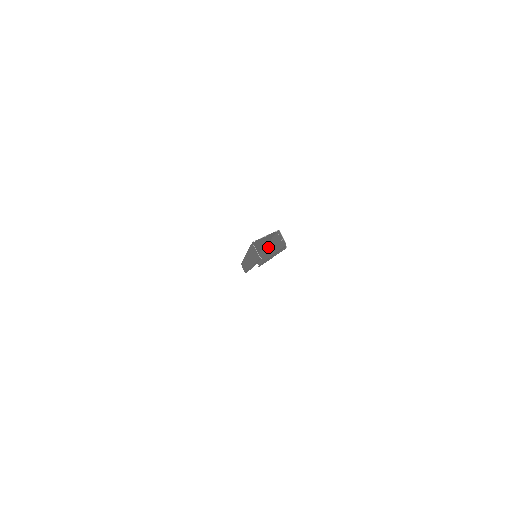
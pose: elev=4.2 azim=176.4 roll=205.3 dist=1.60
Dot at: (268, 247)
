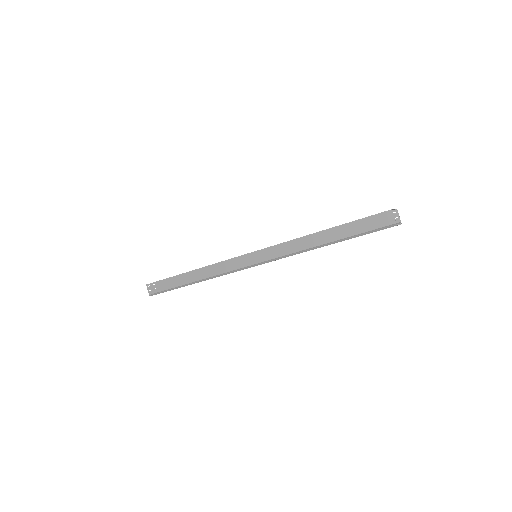
Dot at: occluded
